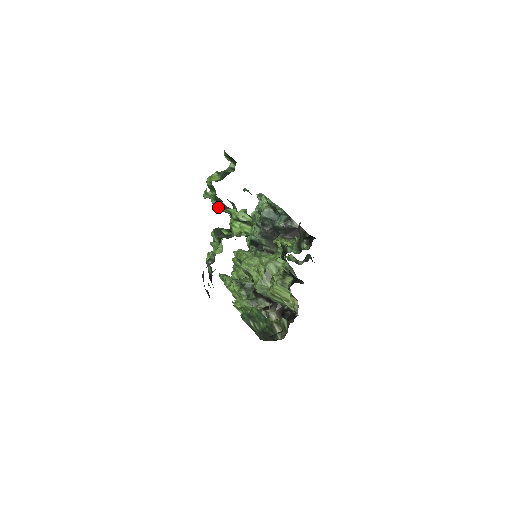
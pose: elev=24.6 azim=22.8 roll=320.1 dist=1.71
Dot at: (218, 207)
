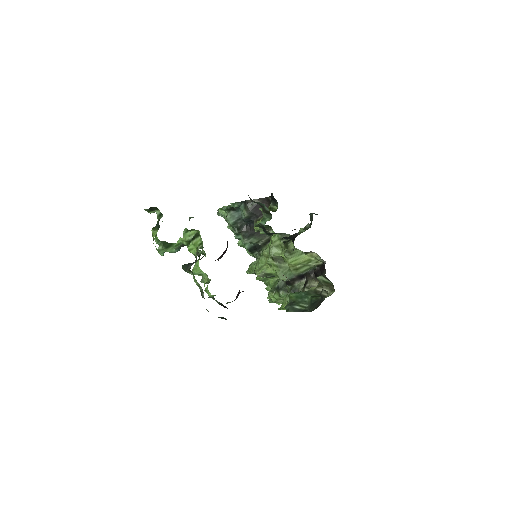
Dot at: (176, 251)
